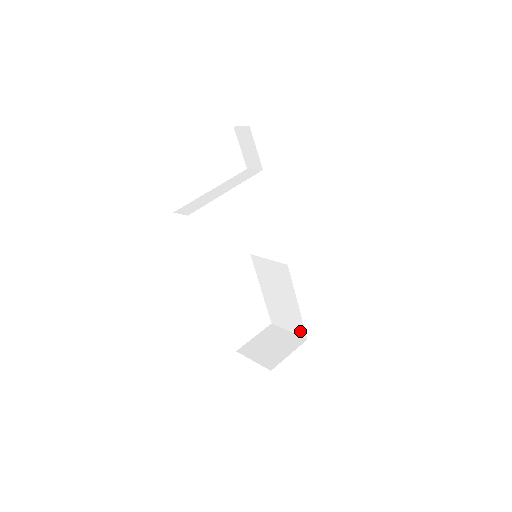
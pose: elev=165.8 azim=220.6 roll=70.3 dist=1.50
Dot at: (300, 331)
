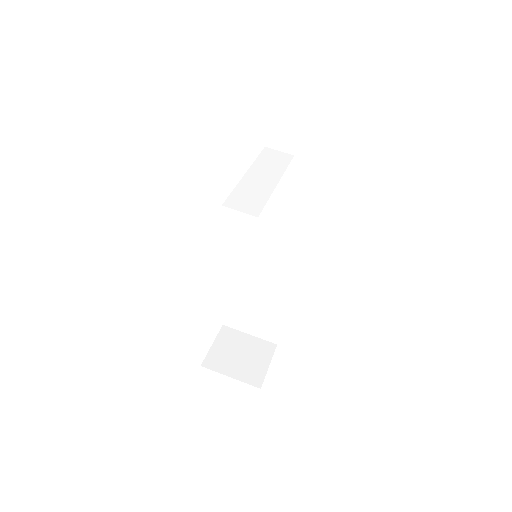
Dot at: (271, 336)
